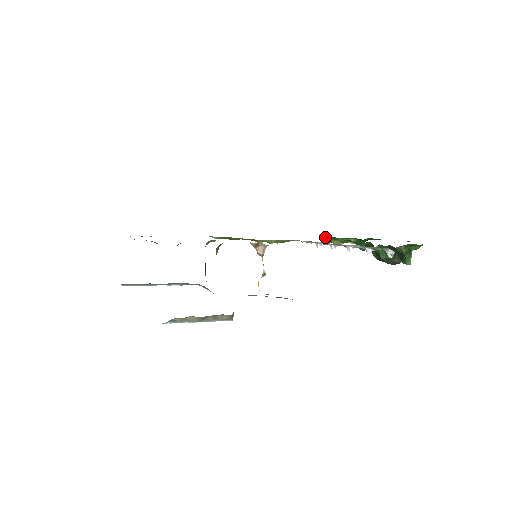
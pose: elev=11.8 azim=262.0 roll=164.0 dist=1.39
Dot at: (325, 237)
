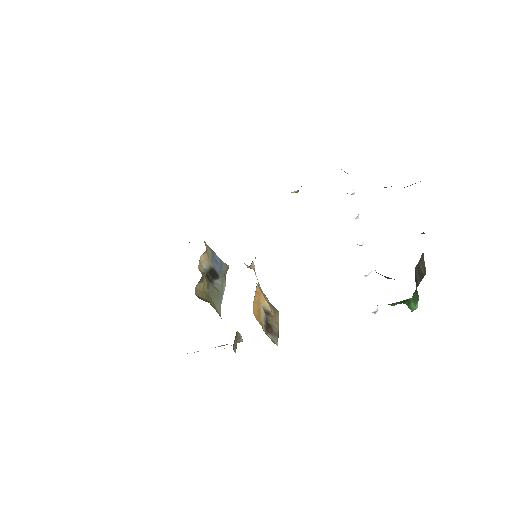
Dot at: occluded
